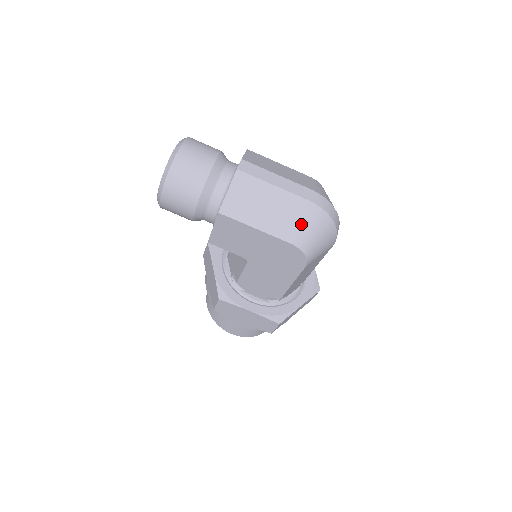
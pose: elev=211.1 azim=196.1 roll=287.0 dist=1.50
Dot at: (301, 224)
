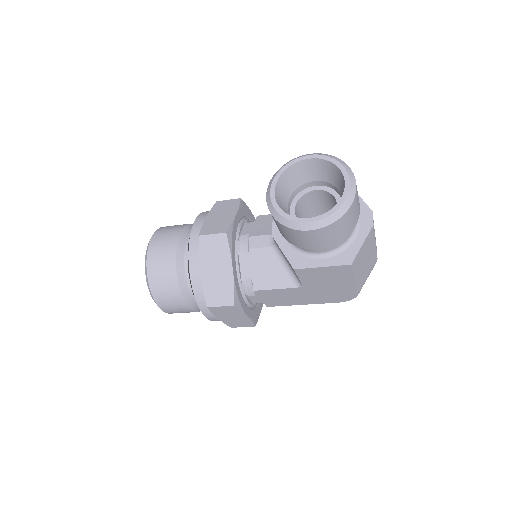
Dot at: (367, 277)
